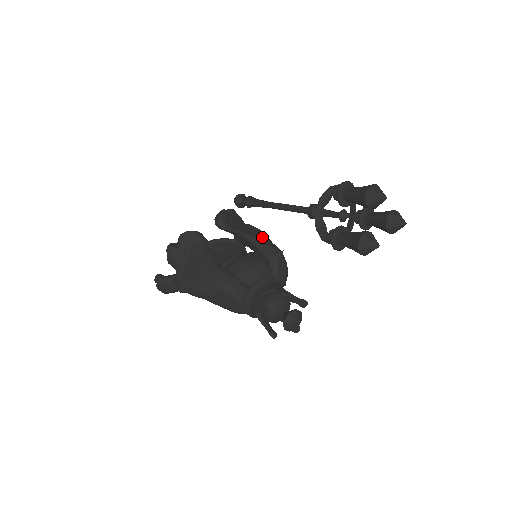
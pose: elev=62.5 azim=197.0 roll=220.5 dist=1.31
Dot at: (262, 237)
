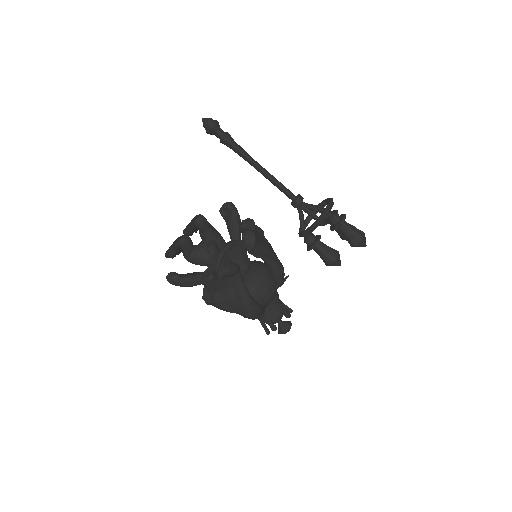
Dot at: (275, 257)
